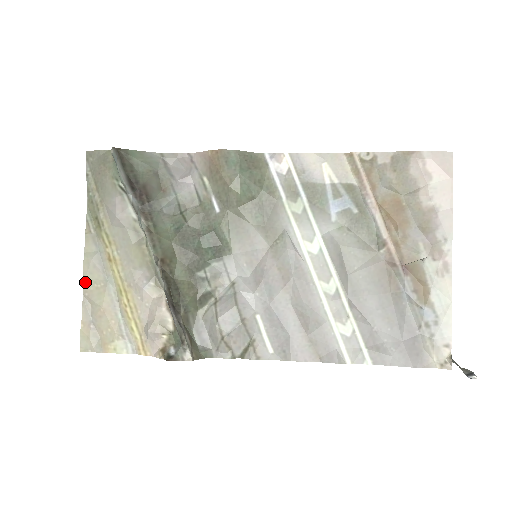
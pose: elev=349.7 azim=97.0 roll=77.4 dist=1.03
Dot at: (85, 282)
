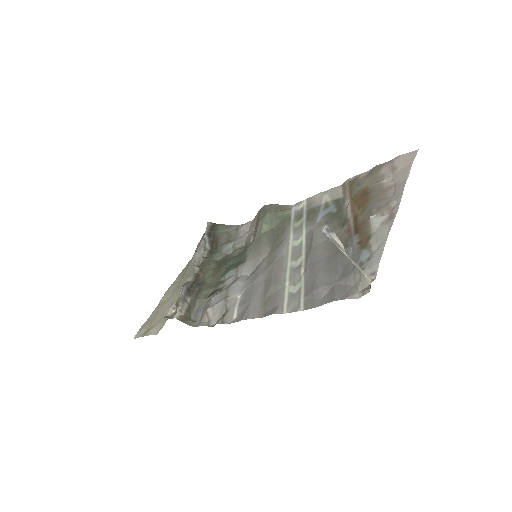
Dot at: (162, 298)
